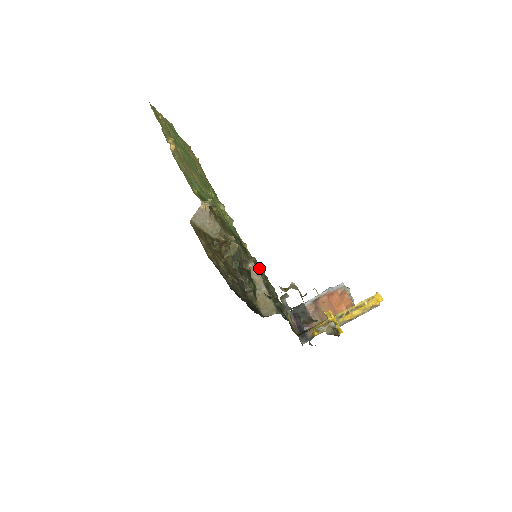
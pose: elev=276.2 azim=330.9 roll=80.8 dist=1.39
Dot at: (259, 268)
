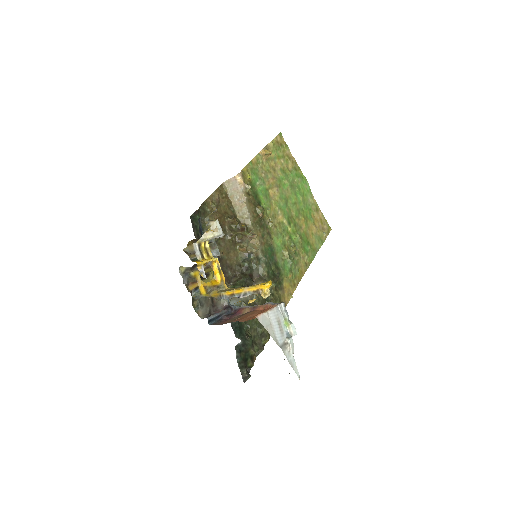
Dot at: (270, 300)
